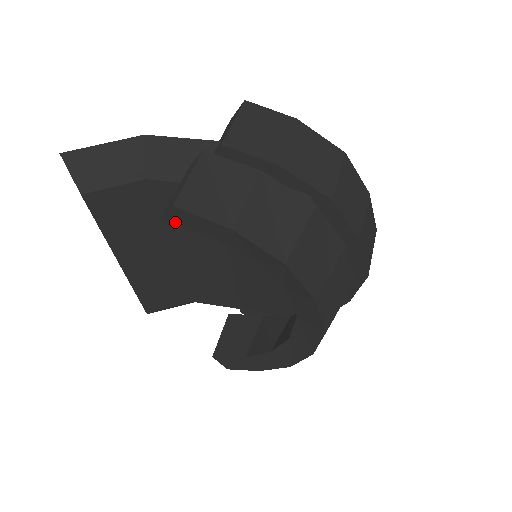
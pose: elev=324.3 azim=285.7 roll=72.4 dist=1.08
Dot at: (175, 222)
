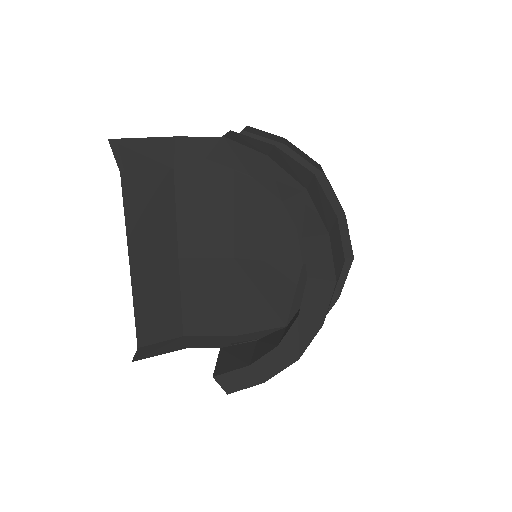
Dot at: (218, 160)
